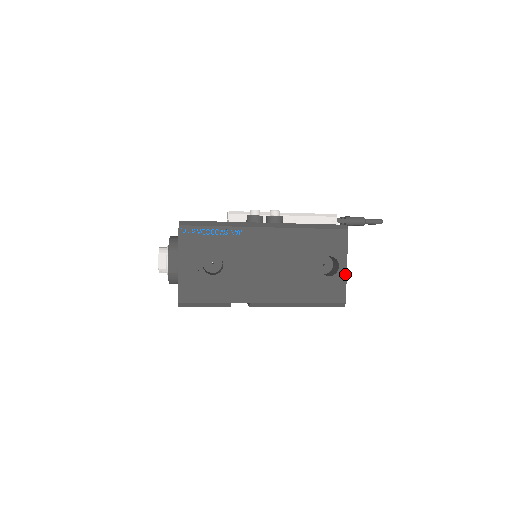
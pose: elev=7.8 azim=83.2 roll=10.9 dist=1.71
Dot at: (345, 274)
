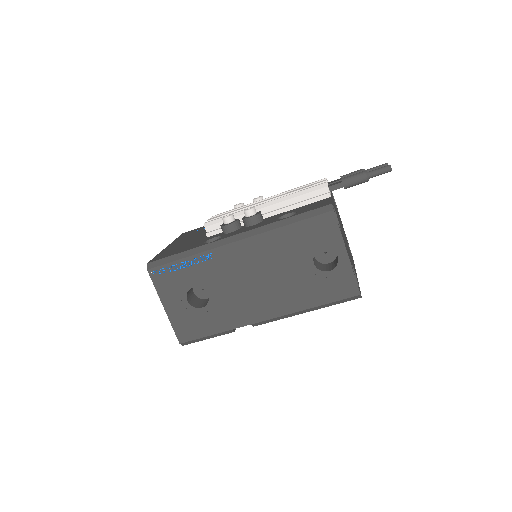
Dot at: (348, 263)
